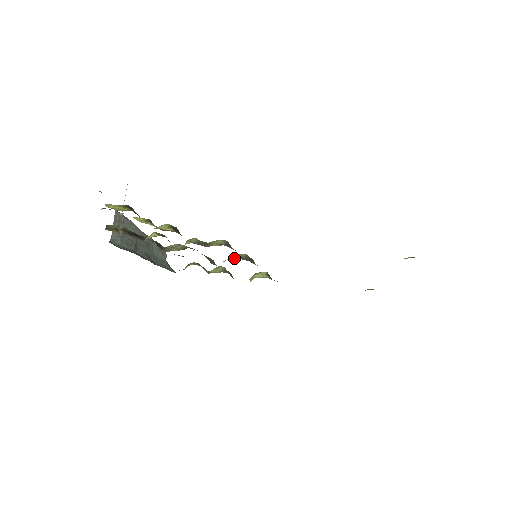
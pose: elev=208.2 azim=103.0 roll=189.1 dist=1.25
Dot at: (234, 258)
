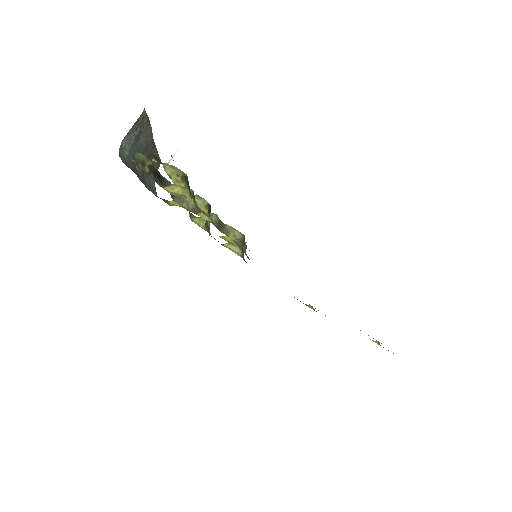
Dot at: (234, 242)
